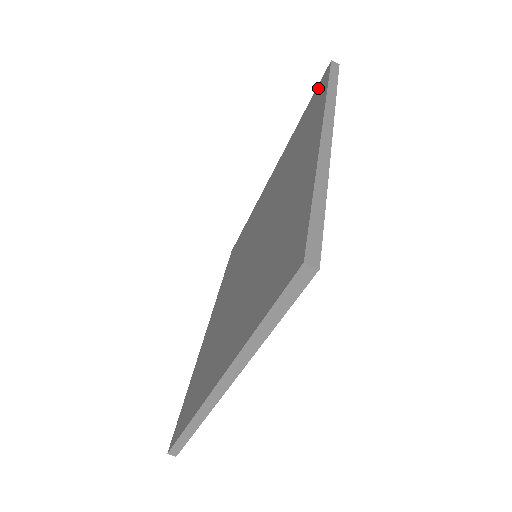
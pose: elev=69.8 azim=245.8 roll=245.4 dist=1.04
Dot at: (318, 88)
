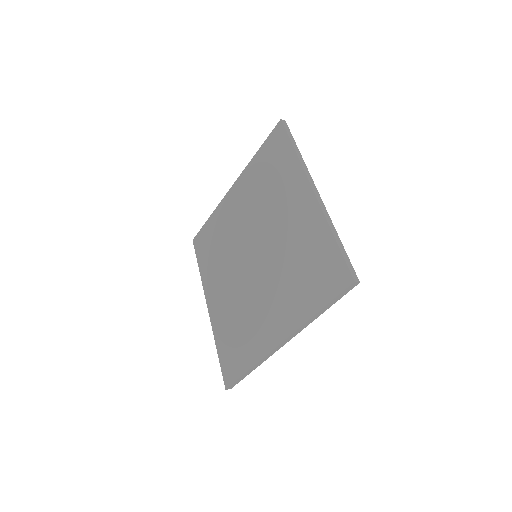
Dot at: (274, 138)
